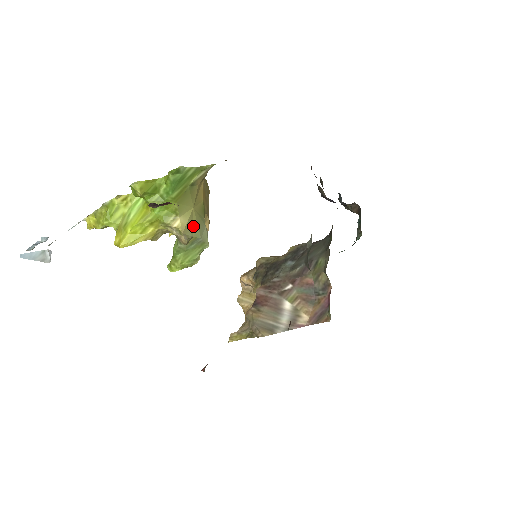
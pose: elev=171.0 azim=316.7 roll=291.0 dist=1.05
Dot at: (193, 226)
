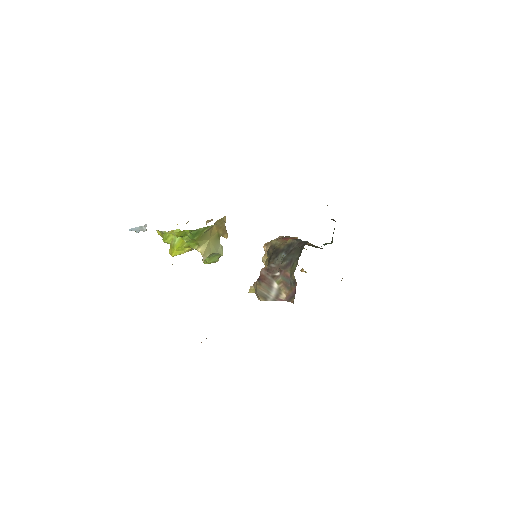
Dot at: (210, 248)
